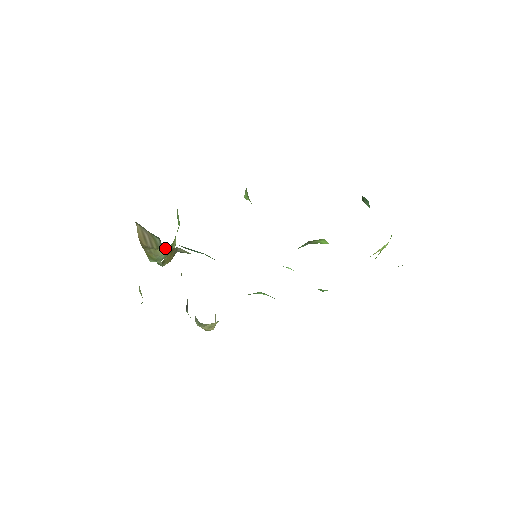
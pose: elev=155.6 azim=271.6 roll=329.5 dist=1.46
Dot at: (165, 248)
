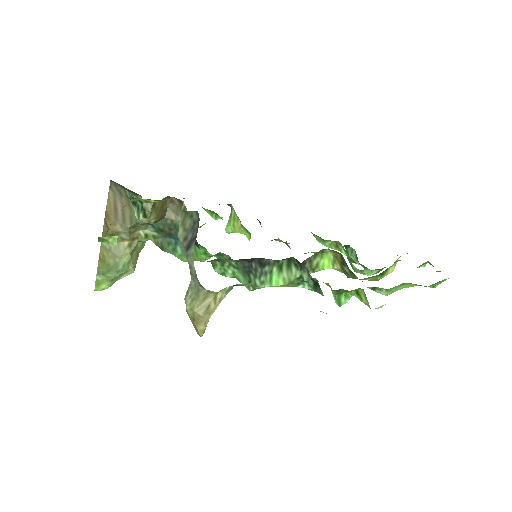
Dot at: (132, 244)
